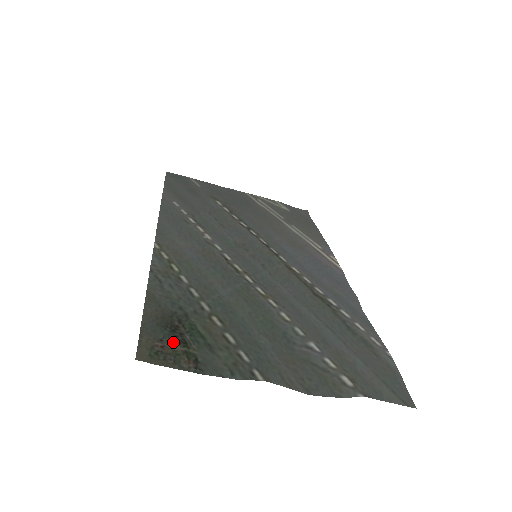
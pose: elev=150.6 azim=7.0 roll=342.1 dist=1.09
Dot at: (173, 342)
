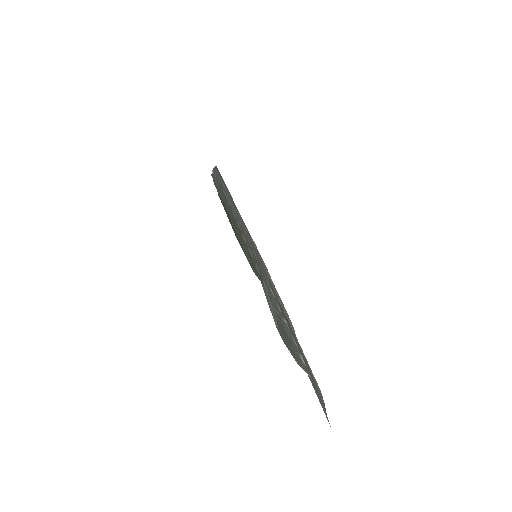
Dot at: occluded
